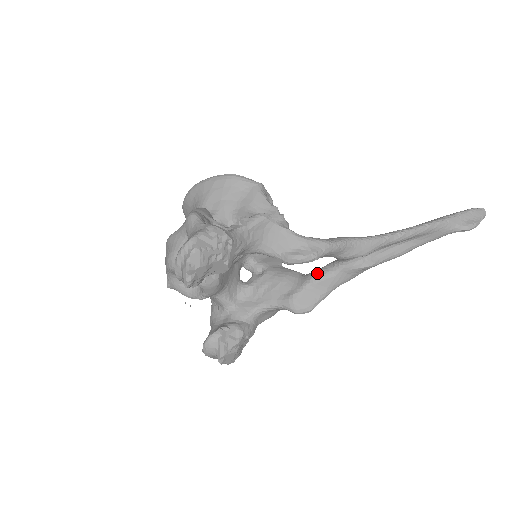
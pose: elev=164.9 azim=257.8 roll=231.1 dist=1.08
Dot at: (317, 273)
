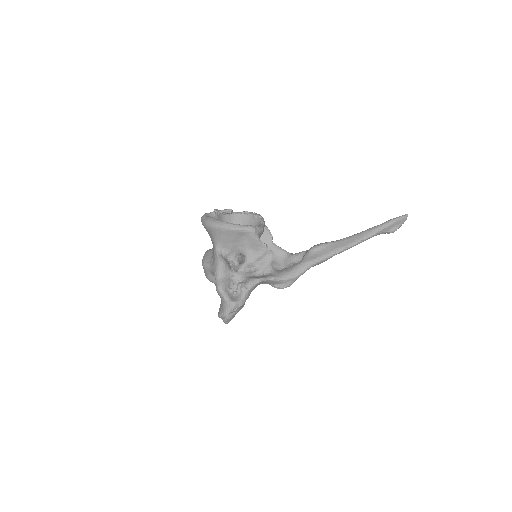
Dot at: (293, 260)
